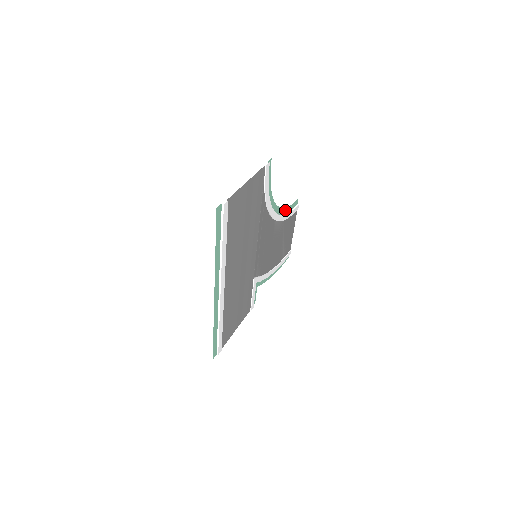
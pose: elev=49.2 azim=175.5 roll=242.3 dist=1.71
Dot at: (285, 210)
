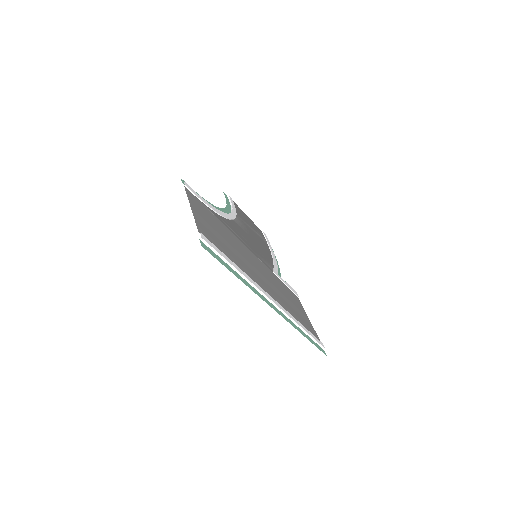
Dot at: (228, 207)
